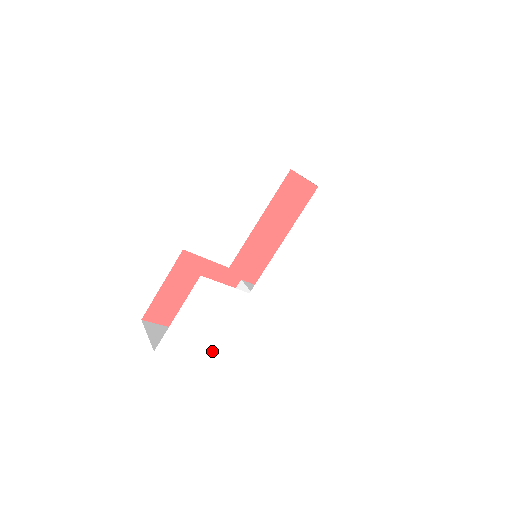
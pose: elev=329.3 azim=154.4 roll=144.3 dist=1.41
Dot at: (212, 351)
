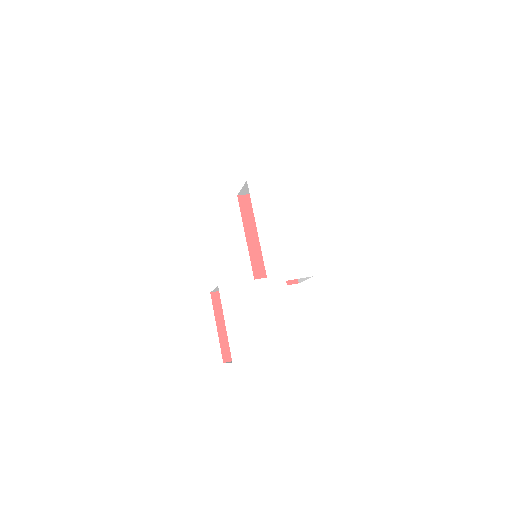
Dot at: (280, 339)
